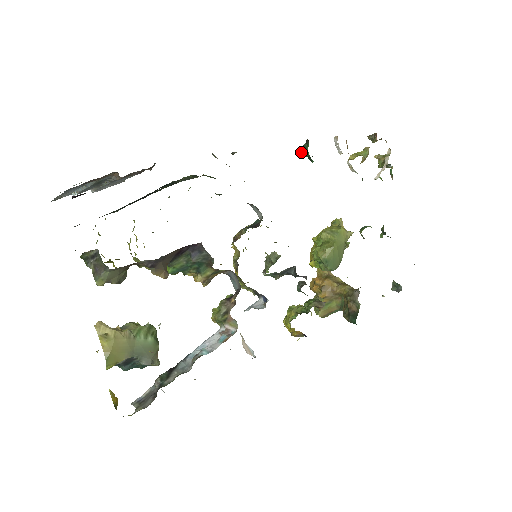
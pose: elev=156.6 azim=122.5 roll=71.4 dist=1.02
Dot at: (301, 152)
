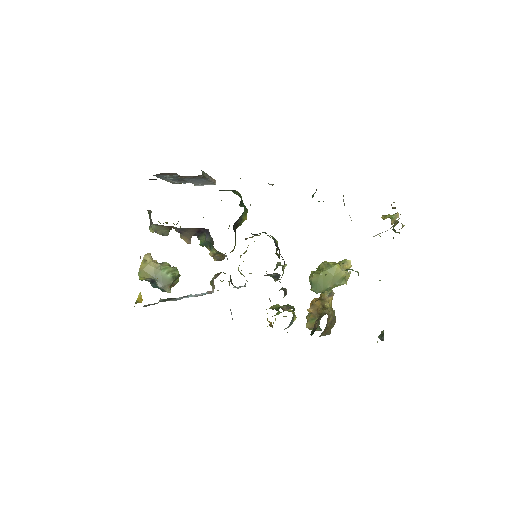
Dot at: (312, 196)
